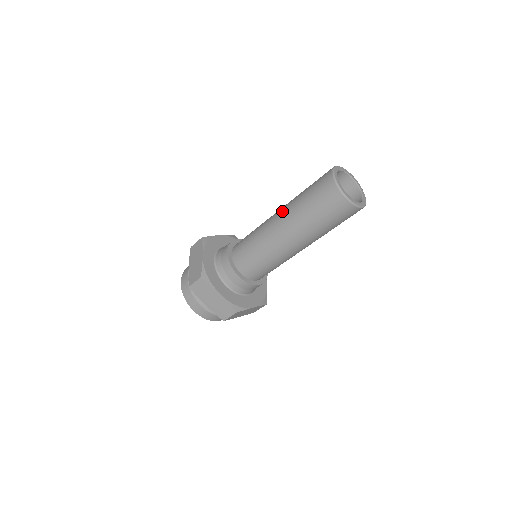
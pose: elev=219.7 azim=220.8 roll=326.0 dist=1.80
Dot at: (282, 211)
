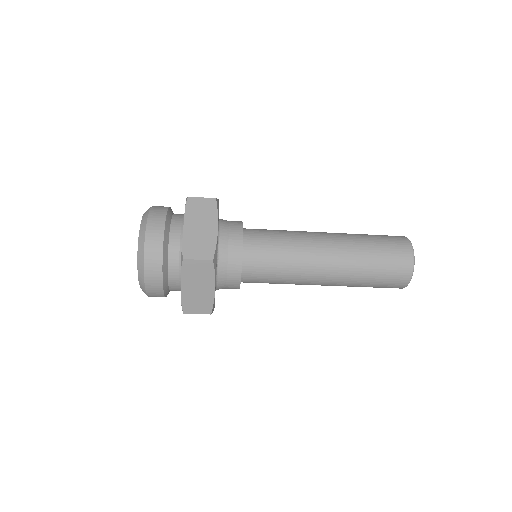
Dot at: (338, 243)
